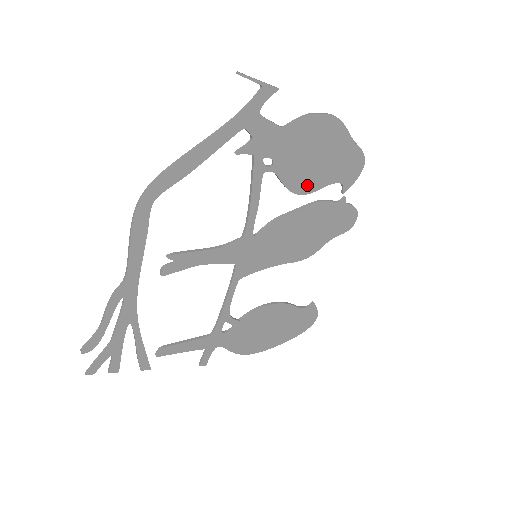
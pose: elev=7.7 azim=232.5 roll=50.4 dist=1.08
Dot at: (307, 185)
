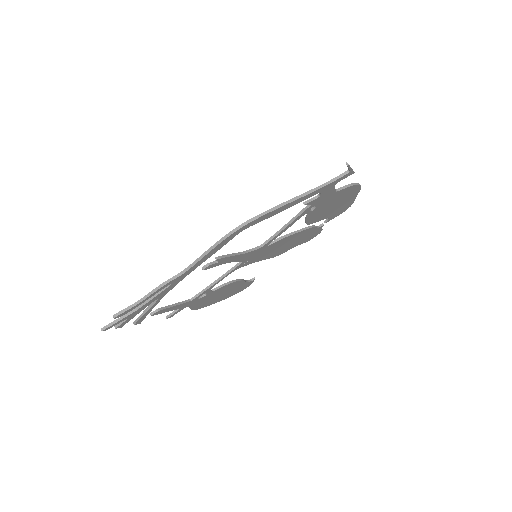
Dot at: (316, 219)
